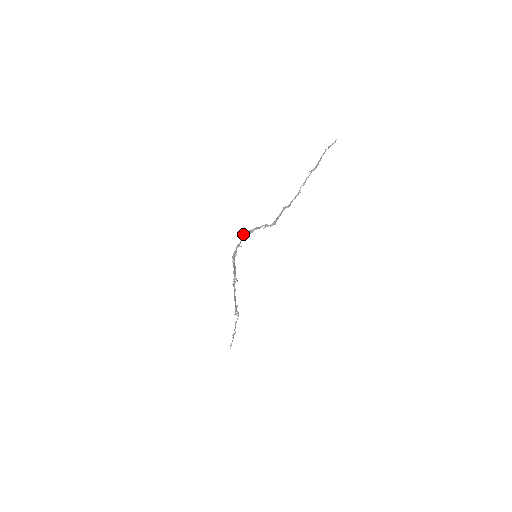
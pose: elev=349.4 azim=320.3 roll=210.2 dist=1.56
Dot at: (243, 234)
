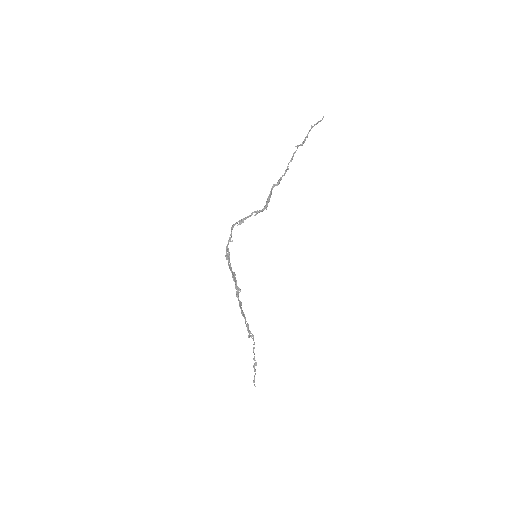
Dot at: (232, 226)
